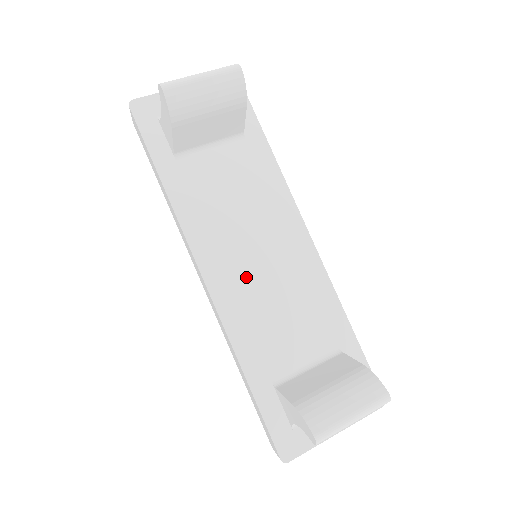
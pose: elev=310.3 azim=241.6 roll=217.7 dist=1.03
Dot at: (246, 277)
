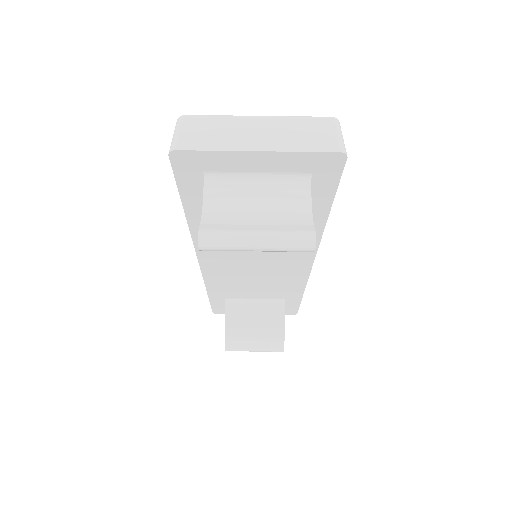
Dot at: (237, 269)
